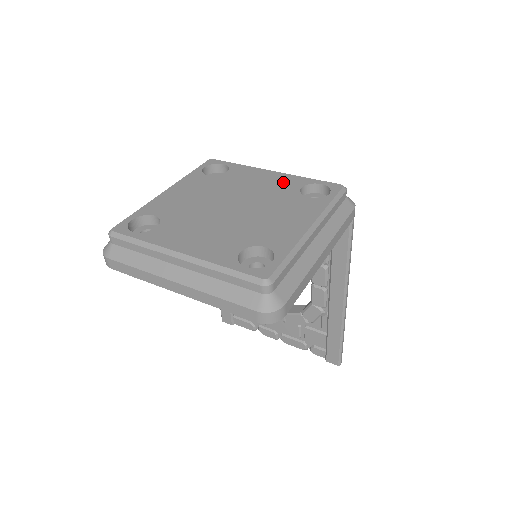
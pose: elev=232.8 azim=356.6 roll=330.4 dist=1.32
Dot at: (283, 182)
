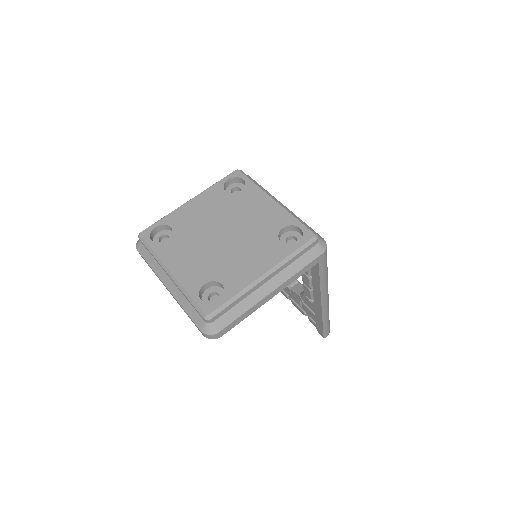
Dot at: (273, 217)
